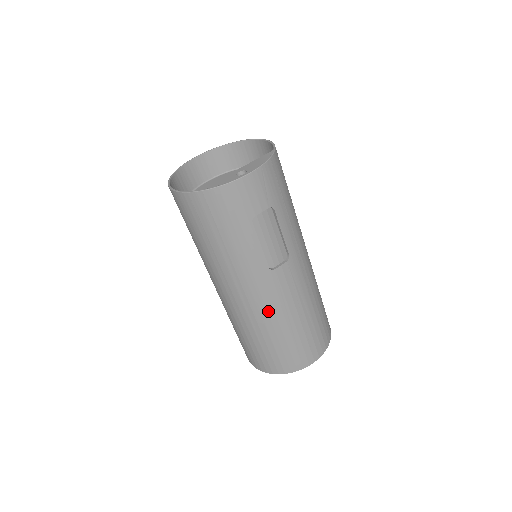
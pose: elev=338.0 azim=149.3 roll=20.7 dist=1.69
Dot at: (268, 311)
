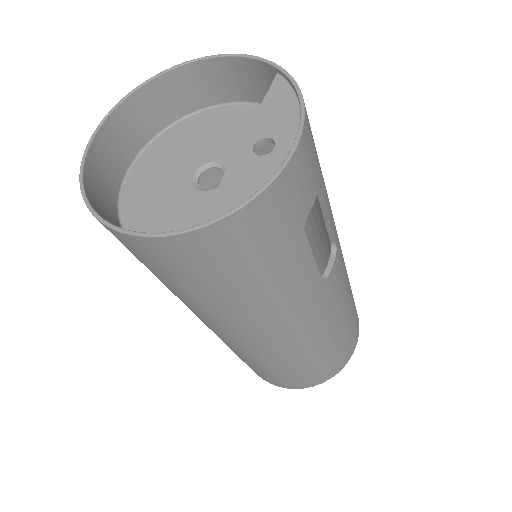
Dot at: (318, 332)
